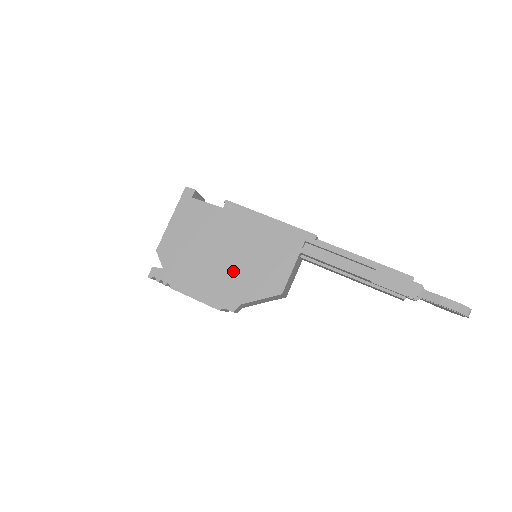
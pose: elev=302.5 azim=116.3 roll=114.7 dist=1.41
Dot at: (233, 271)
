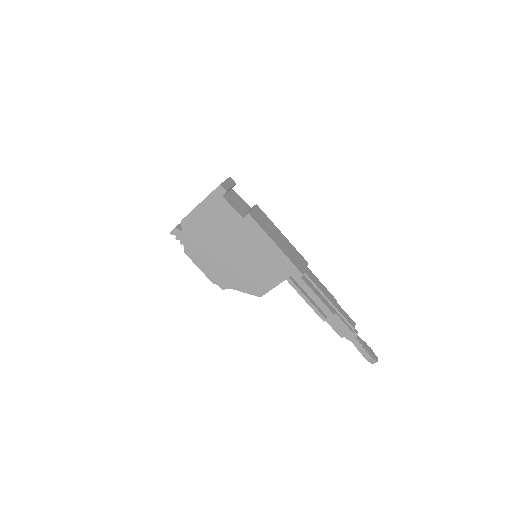
Dot at: (233, 266)
